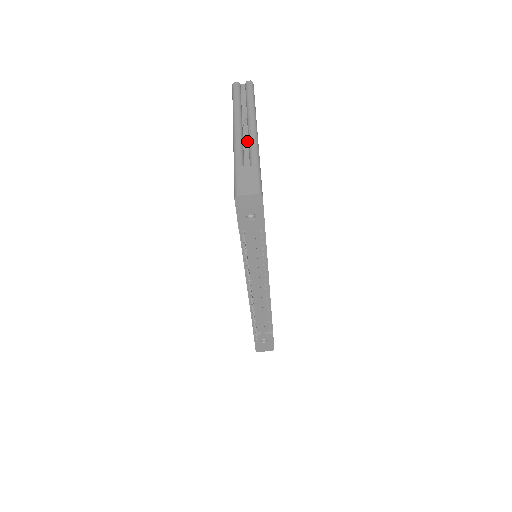
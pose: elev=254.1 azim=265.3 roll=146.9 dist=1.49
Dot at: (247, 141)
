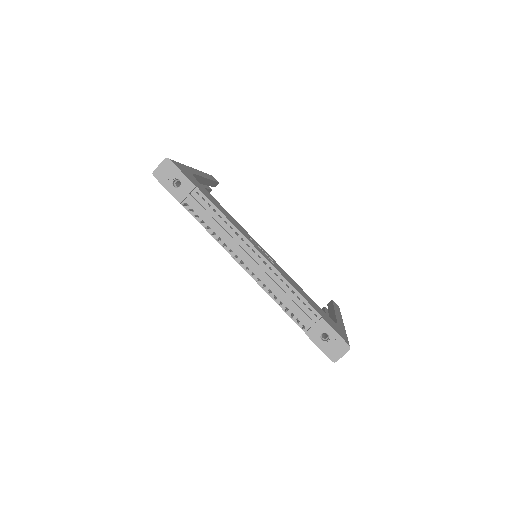
Dot at: occluded
